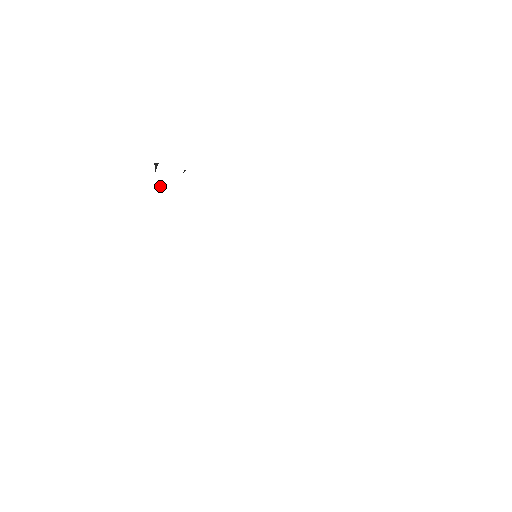
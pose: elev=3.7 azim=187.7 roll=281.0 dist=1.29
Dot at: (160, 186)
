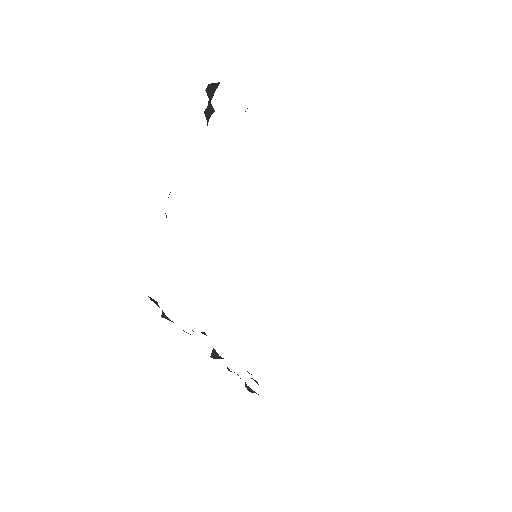
Dot at: (212, 109)
